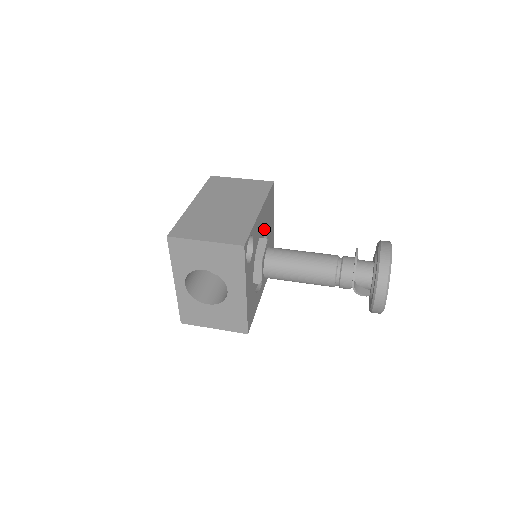
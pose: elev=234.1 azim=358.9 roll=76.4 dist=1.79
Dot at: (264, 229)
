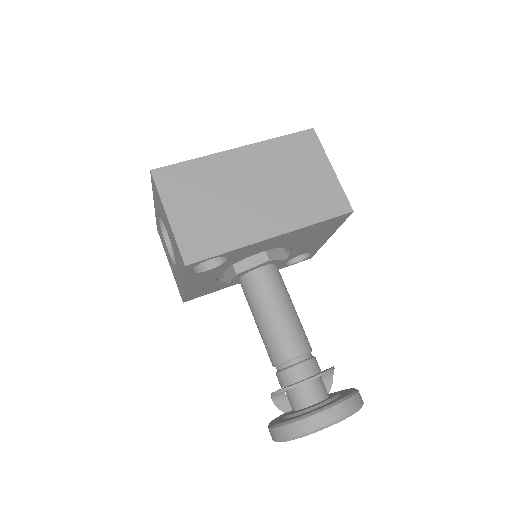
Dot at: (283, 246)
